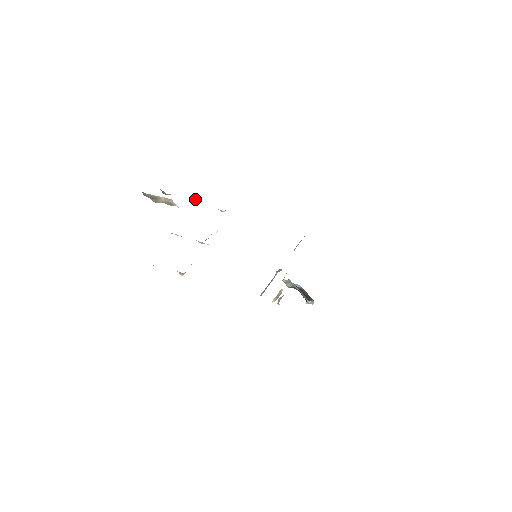
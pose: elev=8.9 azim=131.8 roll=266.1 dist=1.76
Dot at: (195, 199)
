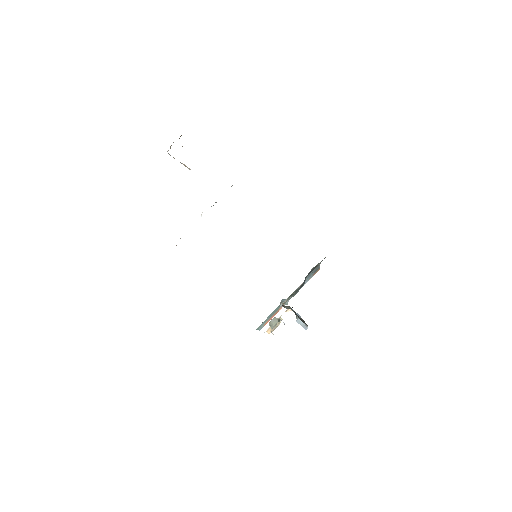
Dot at: occluded
